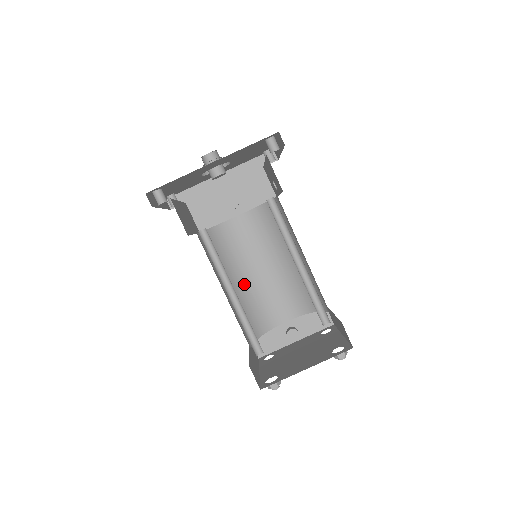
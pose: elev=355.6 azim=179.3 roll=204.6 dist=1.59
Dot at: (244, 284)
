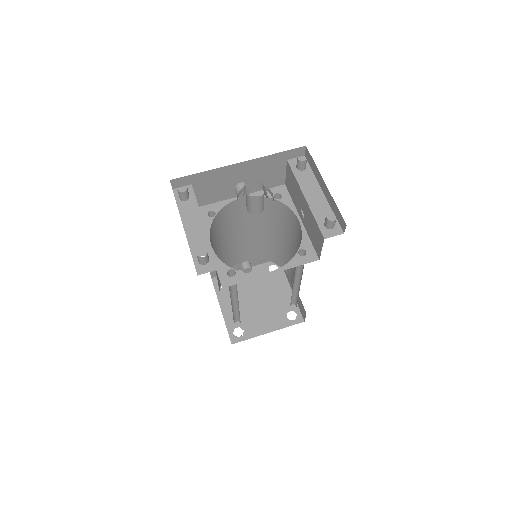
Dot at: (225, 247)
